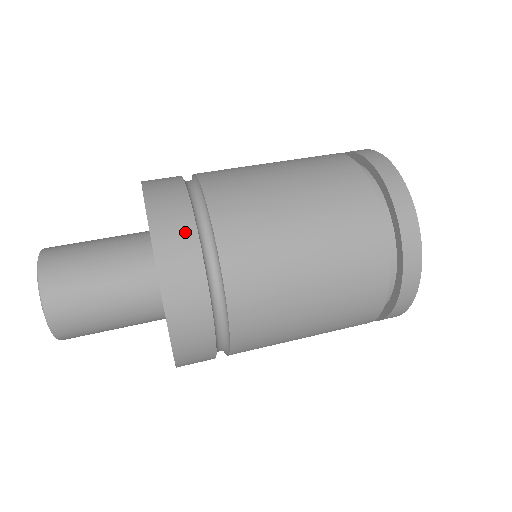
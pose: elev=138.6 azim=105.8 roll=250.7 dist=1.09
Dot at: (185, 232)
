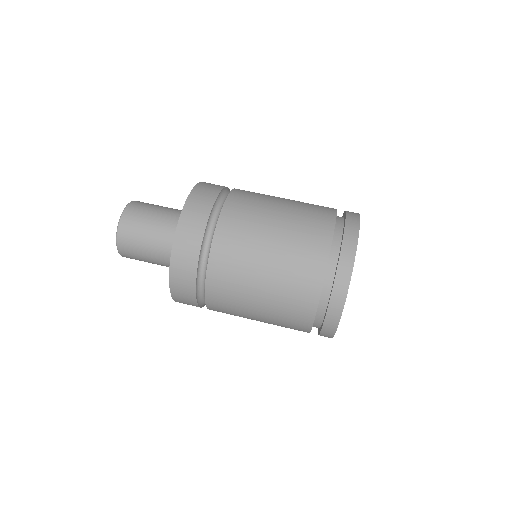
Dot at: (192, 251)
